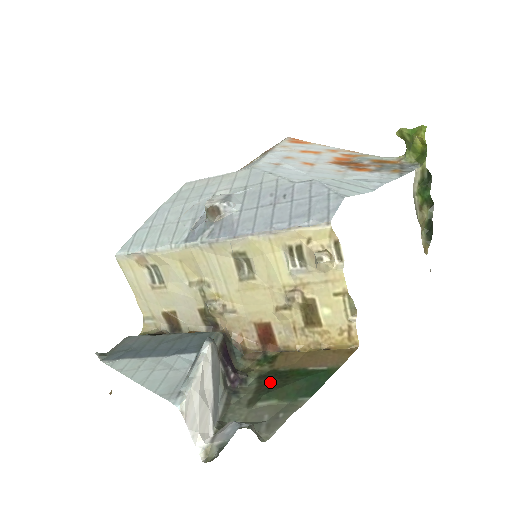
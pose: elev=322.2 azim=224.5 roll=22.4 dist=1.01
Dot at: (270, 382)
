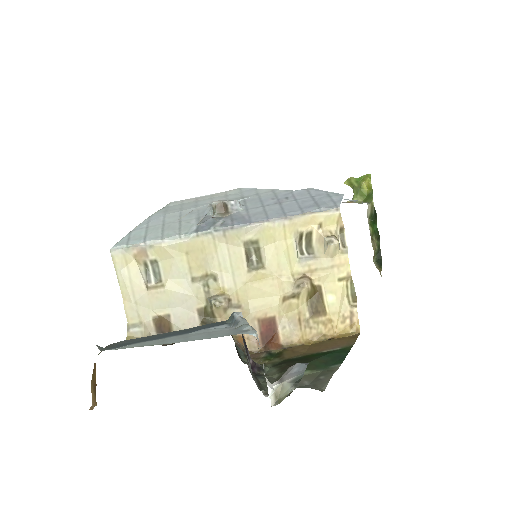
Dot at: (292, 363)
